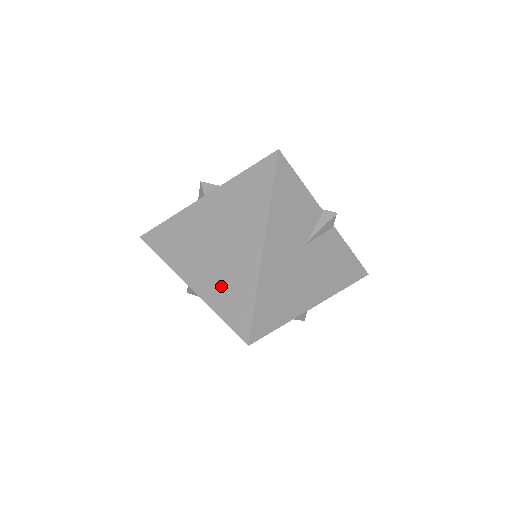
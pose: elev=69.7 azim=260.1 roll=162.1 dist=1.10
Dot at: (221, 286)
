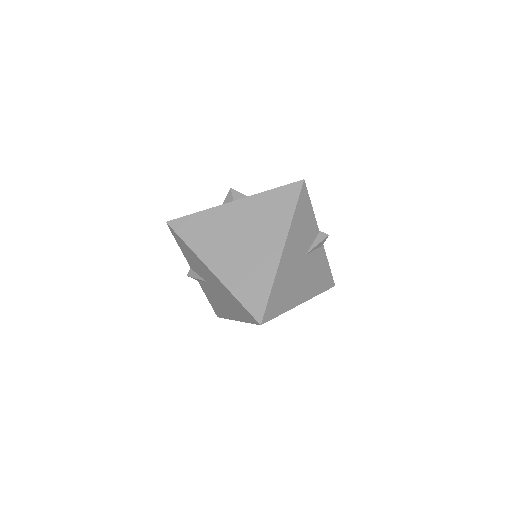
Dot at: (242, 276)
